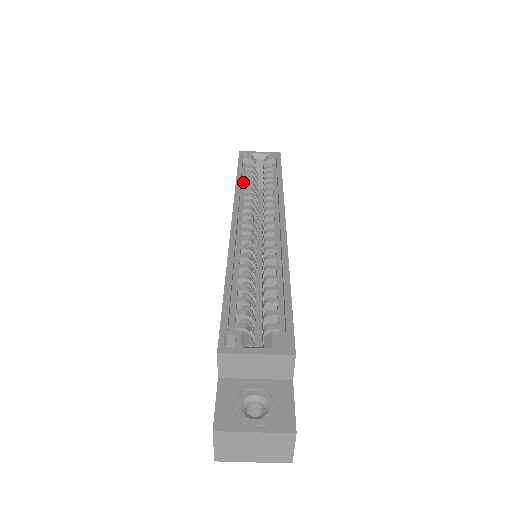
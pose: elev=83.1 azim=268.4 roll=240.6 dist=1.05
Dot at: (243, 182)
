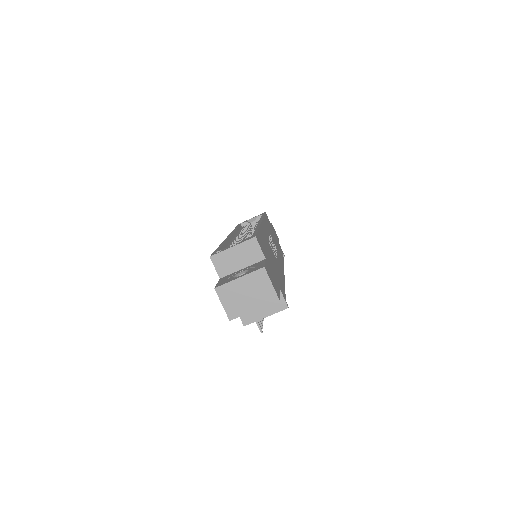
Dot at: occluded
